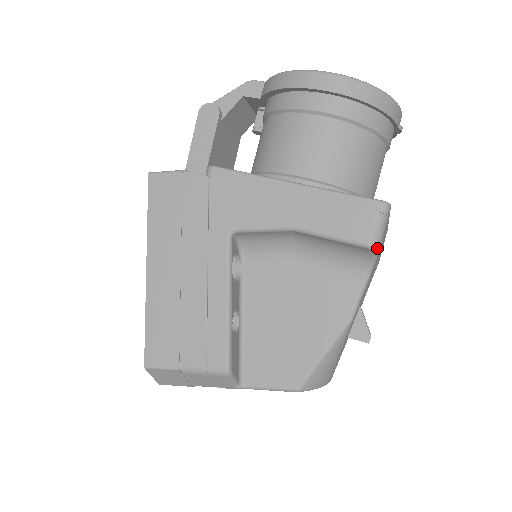
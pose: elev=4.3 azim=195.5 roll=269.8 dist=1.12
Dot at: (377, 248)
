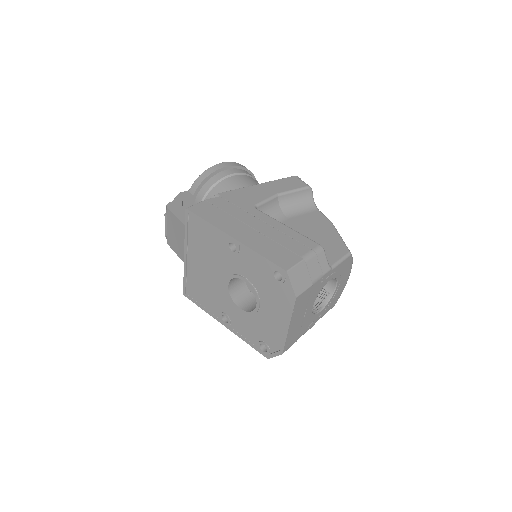
Dot at: (311, 188)
